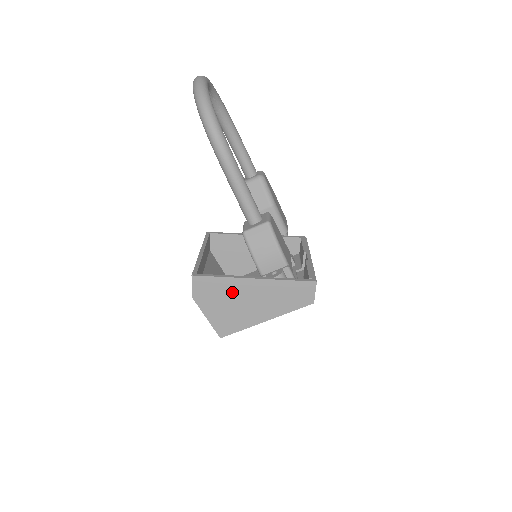
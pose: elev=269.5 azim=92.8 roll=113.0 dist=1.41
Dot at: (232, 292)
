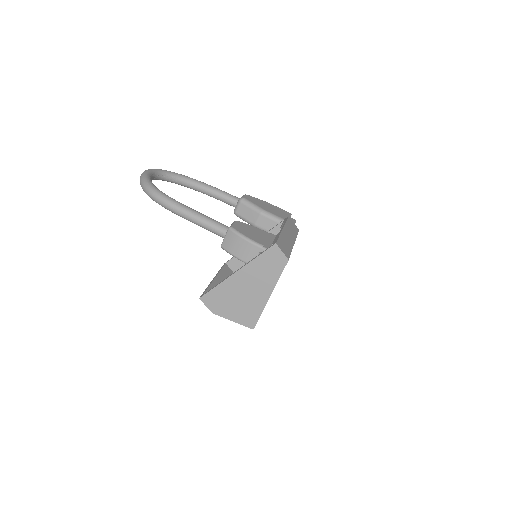
Dot at: (231, 292)
